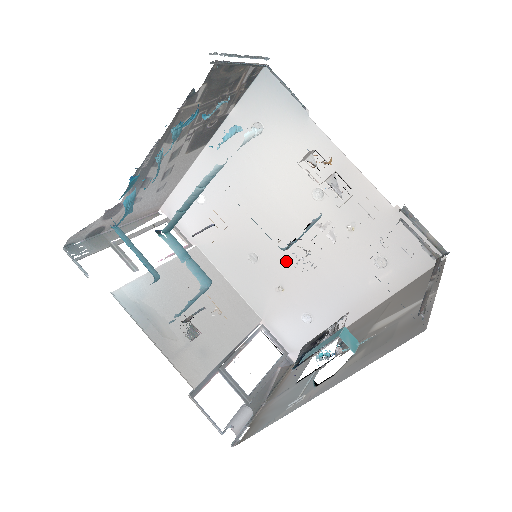
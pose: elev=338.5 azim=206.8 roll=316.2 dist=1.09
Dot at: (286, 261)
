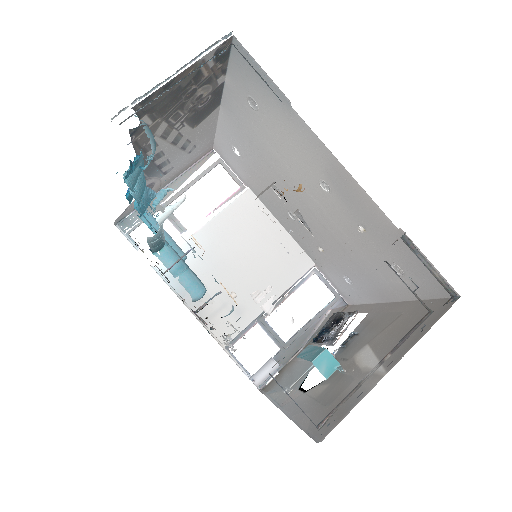
Dot at: (317, 230)
